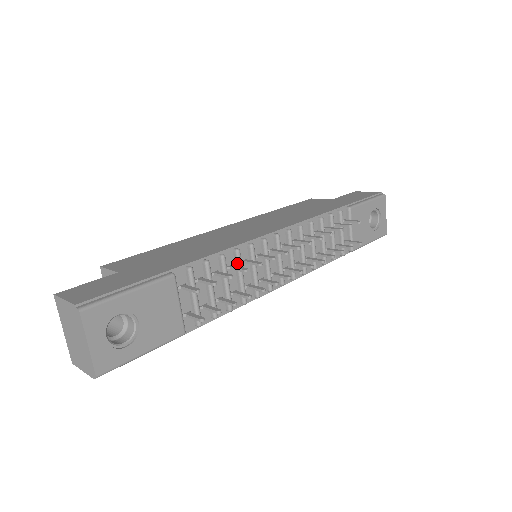
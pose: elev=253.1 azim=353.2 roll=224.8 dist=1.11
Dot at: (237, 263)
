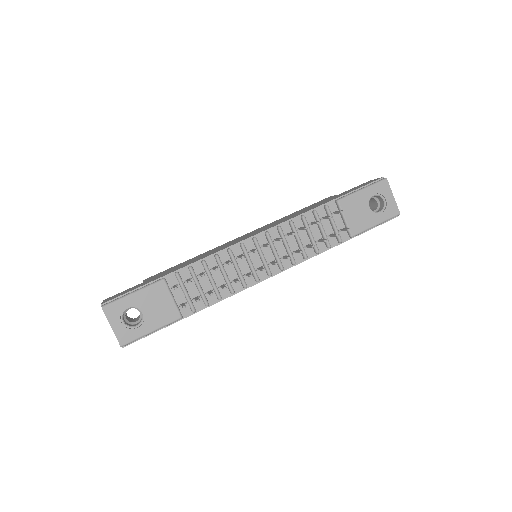
Dot at: (218, 265)
